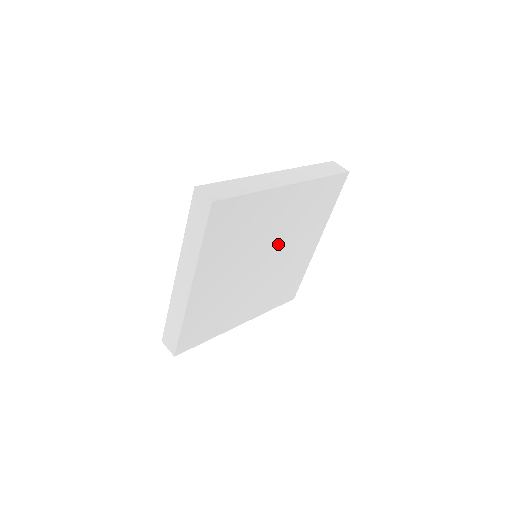
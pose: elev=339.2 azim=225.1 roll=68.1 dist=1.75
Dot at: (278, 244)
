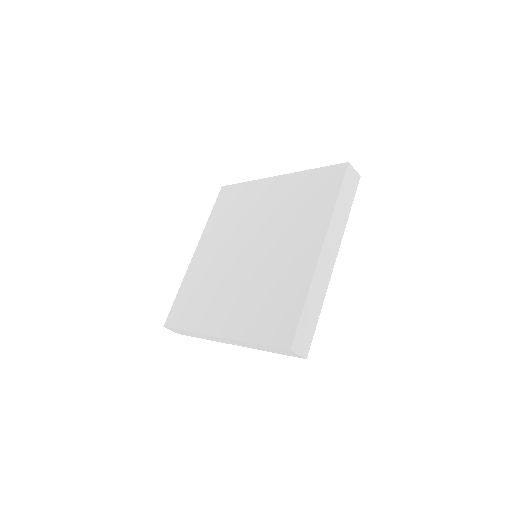
Dot at: occluded
